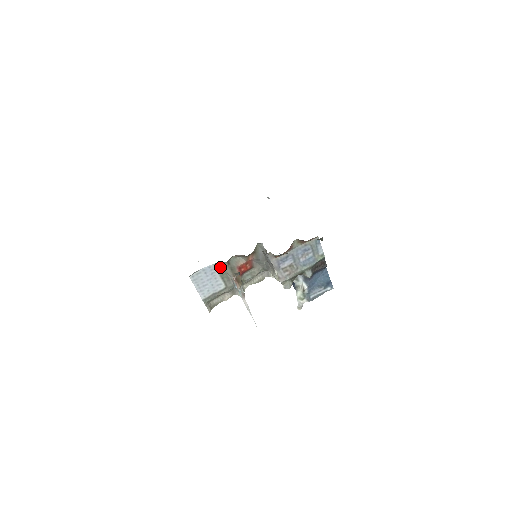
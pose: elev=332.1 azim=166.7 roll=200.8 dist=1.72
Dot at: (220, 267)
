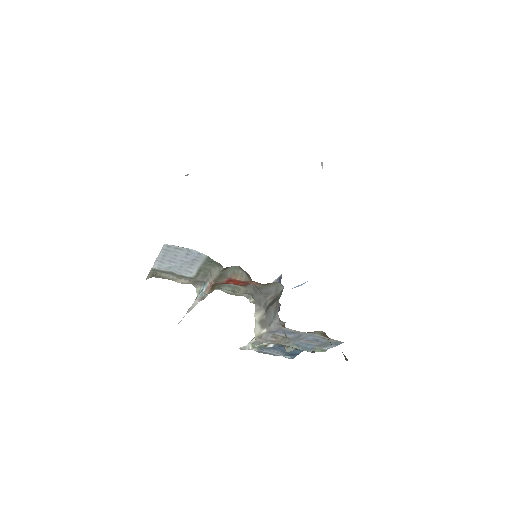
Dot at: (211, 261)
